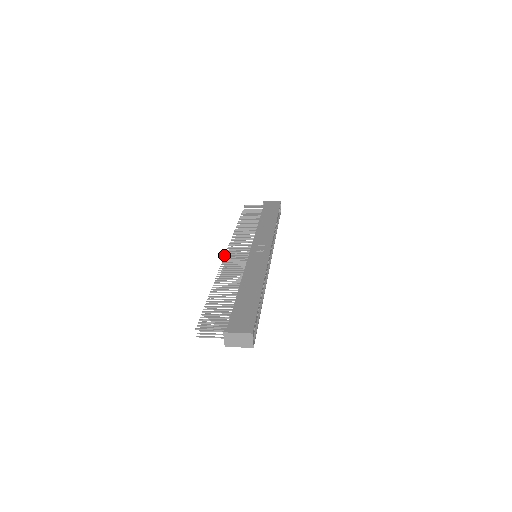
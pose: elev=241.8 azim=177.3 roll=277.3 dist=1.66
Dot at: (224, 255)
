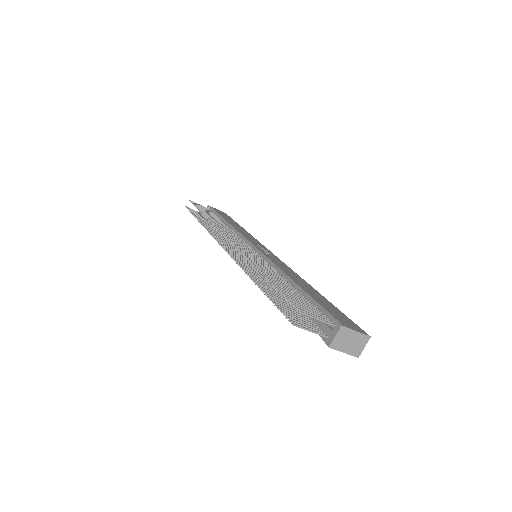
Dot at: (228, 239)
